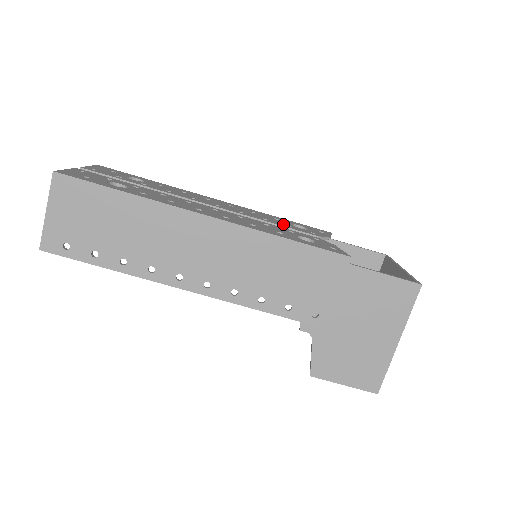
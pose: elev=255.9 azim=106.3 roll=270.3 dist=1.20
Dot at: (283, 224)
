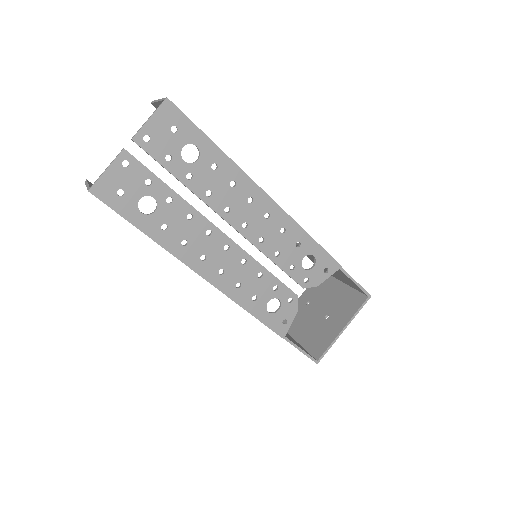
Dot at: (289, 263)
